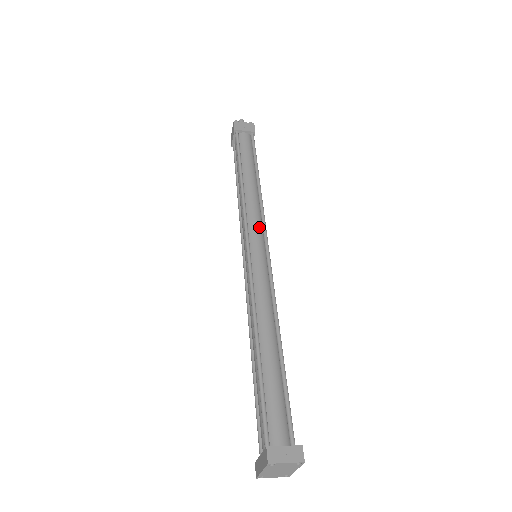
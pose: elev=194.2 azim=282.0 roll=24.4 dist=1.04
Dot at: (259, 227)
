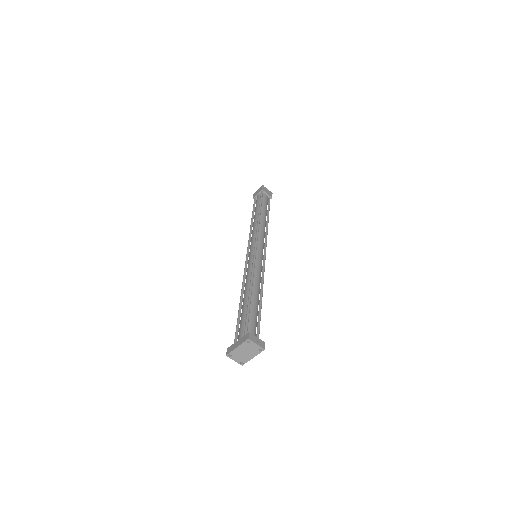
Dot at: (263, 243)
